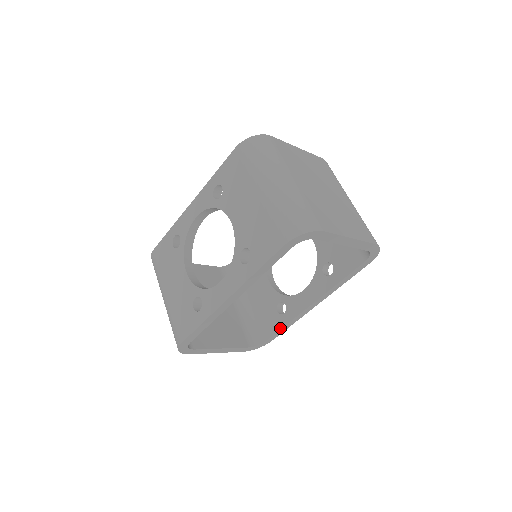
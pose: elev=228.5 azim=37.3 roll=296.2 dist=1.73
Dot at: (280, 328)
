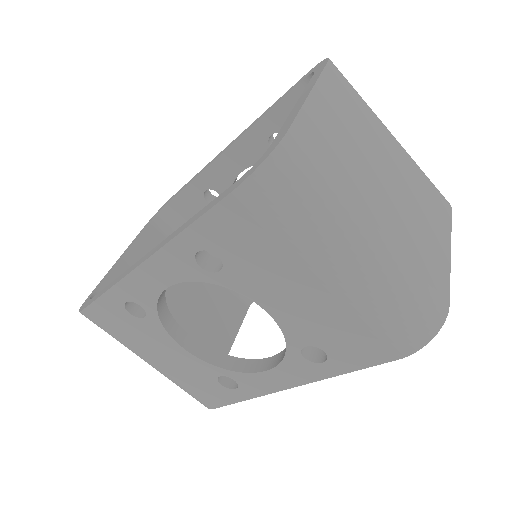
Dot at: occluded
